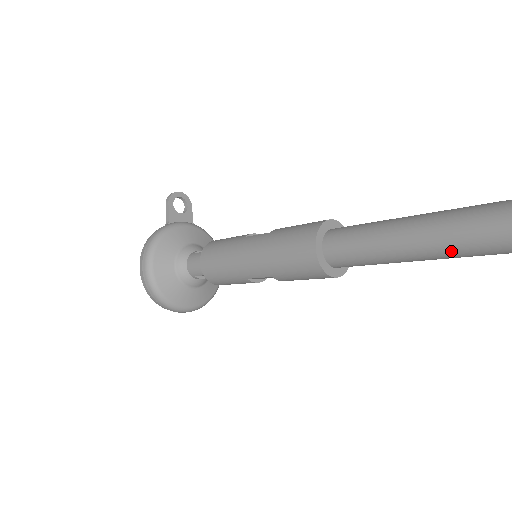
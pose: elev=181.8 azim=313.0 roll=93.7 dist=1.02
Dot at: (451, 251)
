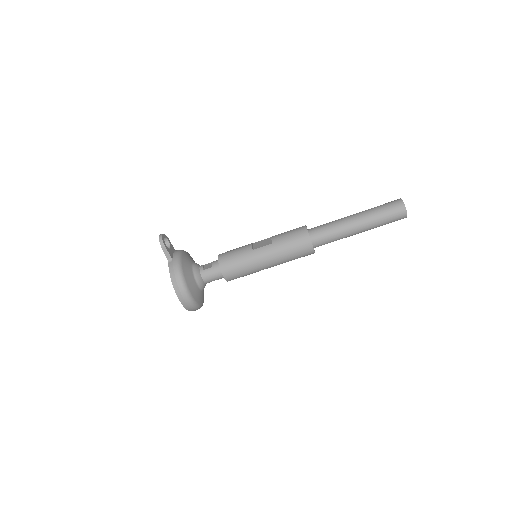
Dot at: (373, 228)
